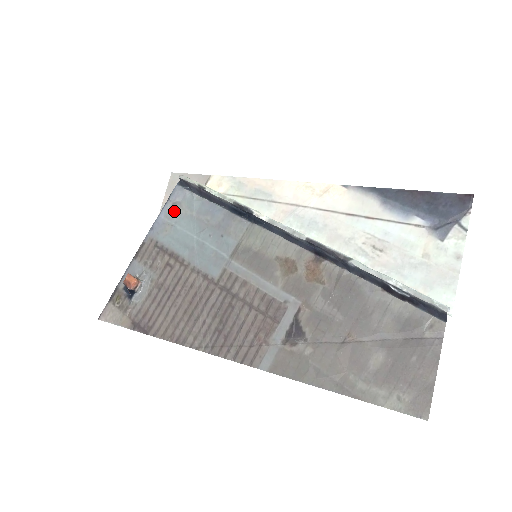
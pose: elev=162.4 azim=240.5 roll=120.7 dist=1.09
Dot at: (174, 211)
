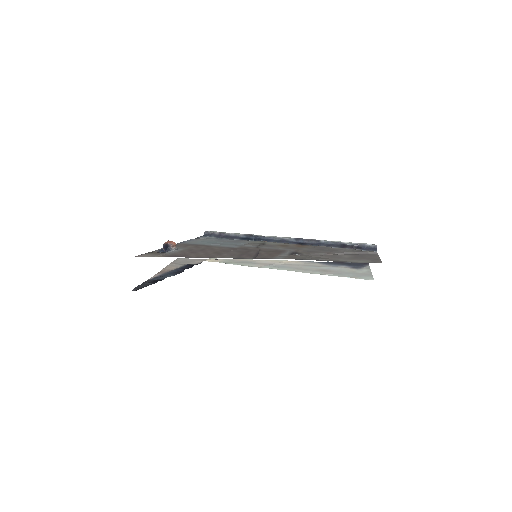
Dot at: (200, 239)
